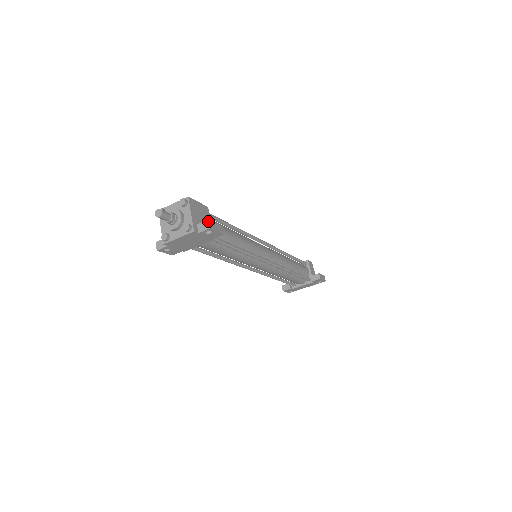
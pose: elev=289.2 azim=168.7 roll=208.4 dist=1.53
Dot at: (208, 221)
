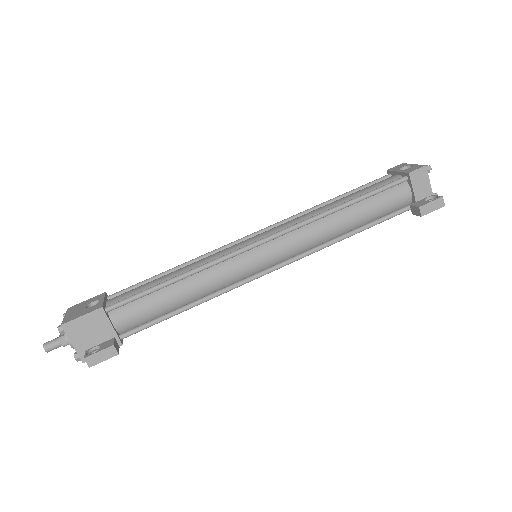
Dot at: (84, 359)
